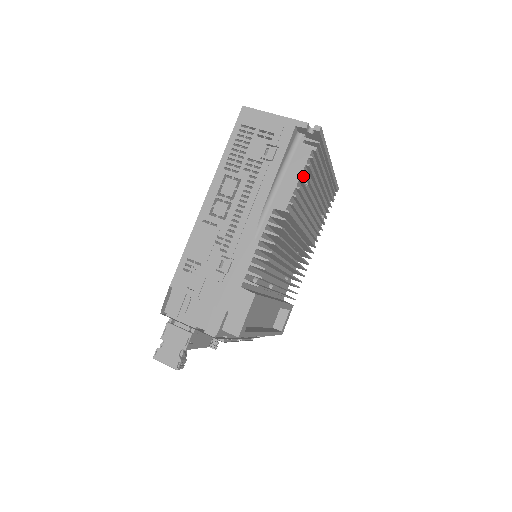
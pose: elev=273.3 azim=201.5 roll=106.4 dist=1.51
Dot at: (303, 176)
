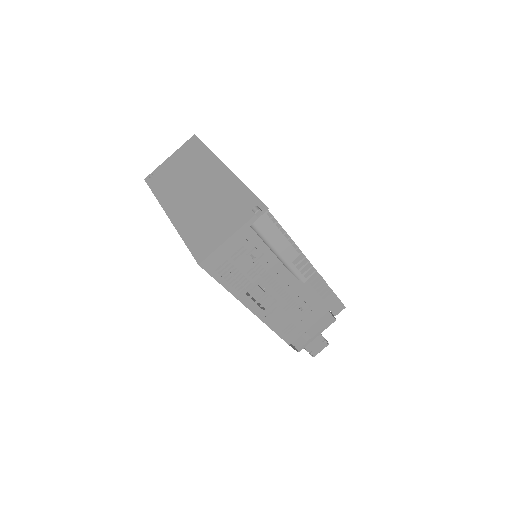
Dot at: occluded
